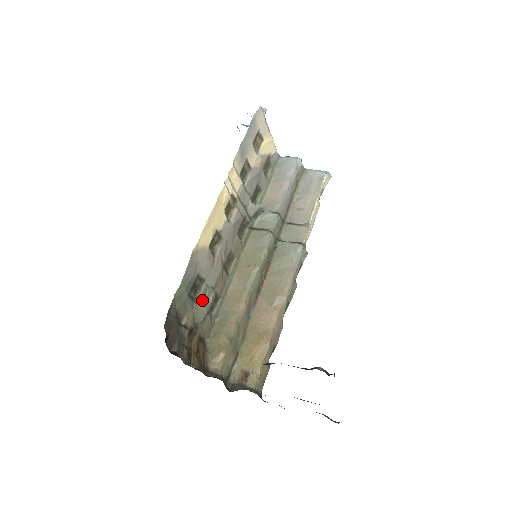
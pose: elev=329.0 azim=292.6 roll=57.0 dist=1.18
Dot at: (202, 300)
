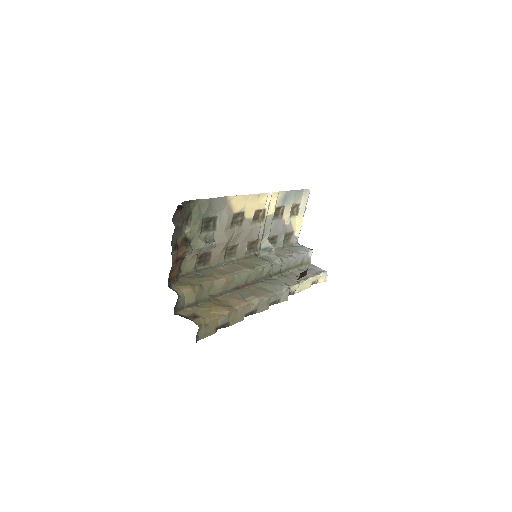
Dot at: (205, 238)
